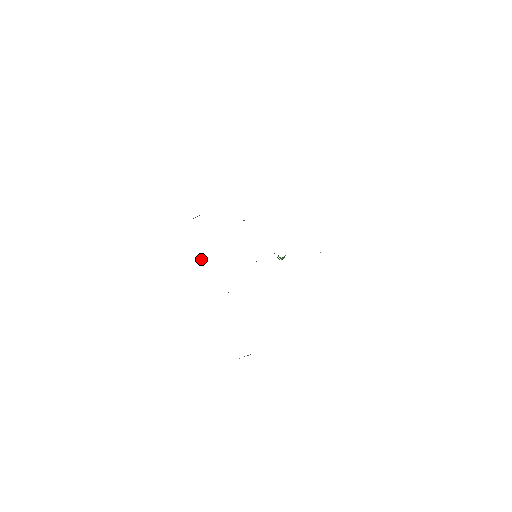
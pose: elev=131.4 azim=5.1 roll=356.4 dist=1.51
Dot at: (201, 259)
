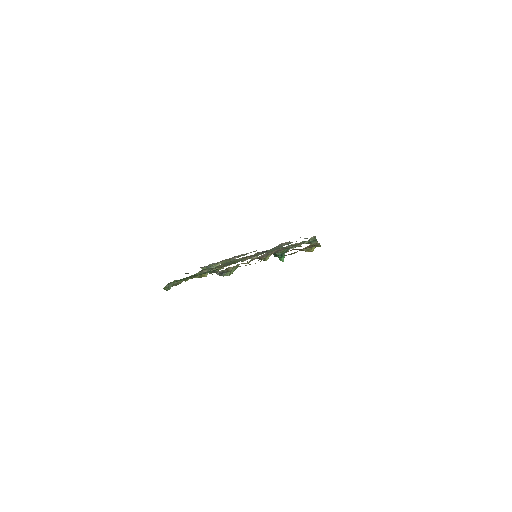
Dot at: occluded
